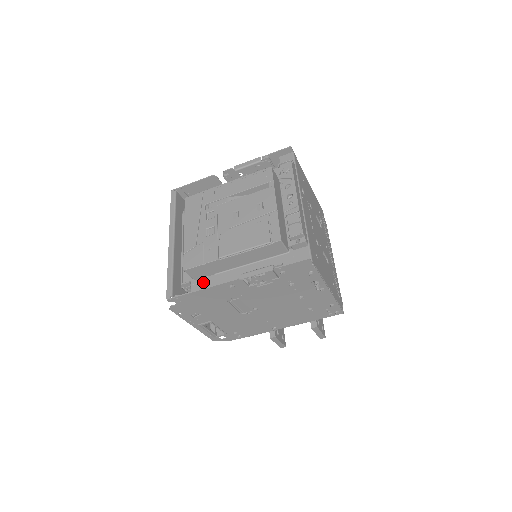
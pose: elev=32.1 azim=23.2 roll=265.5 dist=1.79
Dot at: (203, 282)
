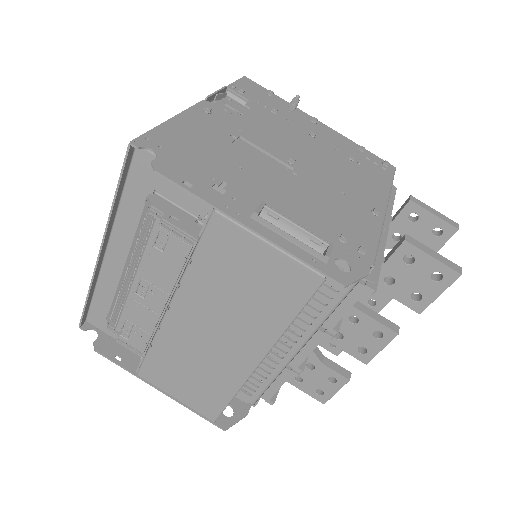
Dot at: occluded
